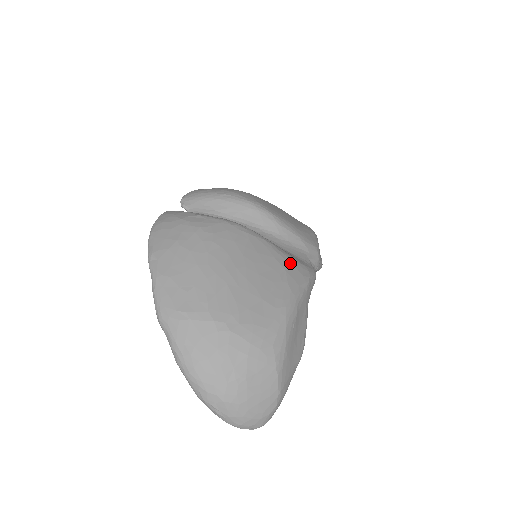
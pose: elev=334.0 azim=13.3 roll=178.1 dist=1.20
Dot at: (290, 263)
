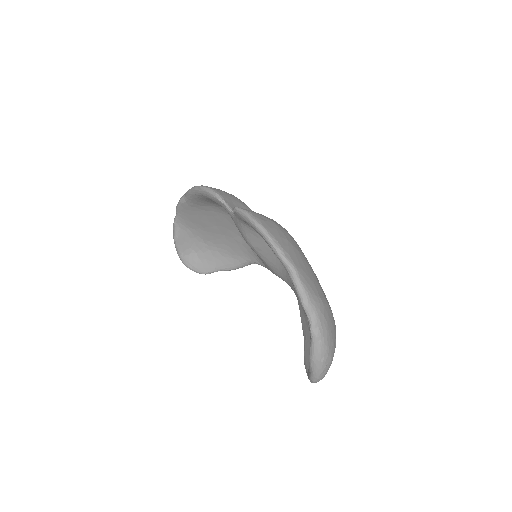
Dot at: occluded
